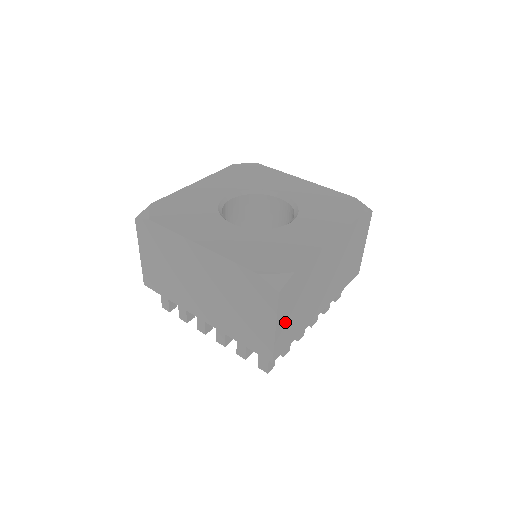
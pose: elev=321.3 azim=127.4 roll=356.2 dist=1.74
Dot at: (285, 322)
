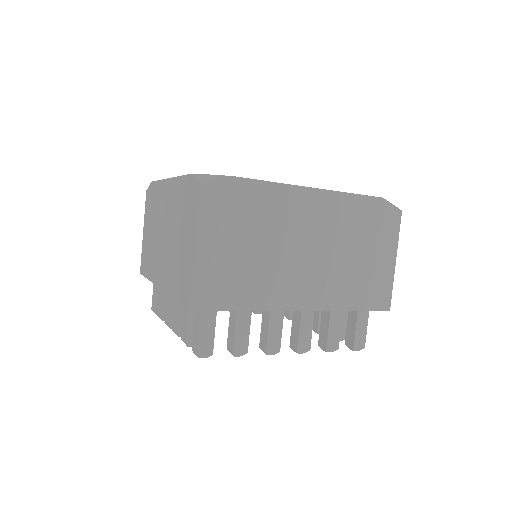
Dot at: (216, 253)
